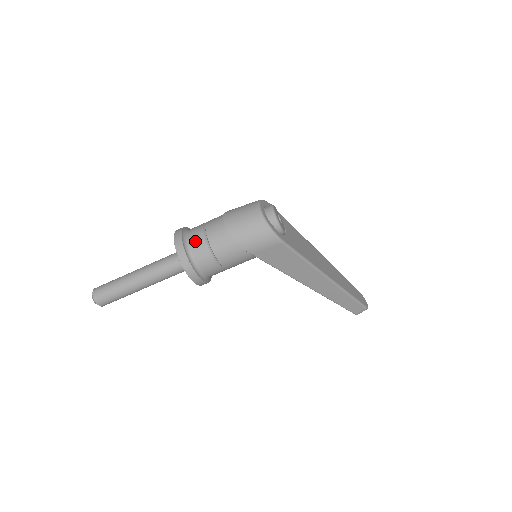
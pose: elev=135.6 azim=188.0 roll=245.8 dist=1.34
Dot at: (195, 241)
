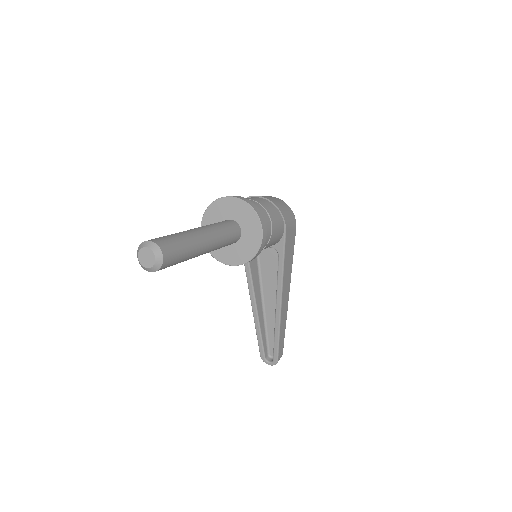
Dot at: occluded
